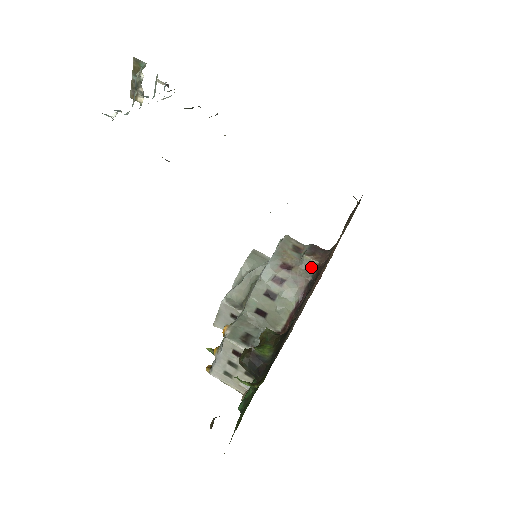
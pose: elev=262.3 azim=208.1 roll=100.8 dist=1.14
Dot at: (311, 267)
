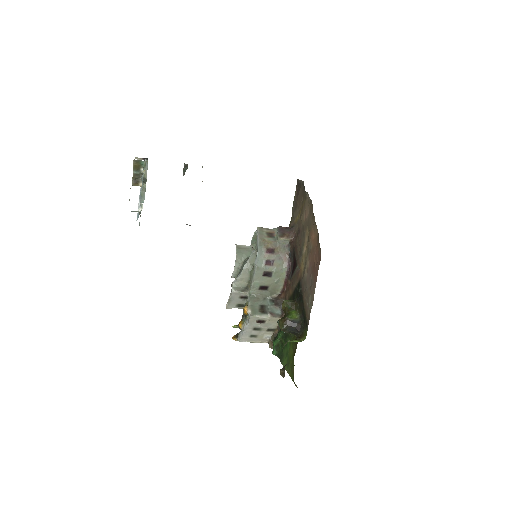
Dot at: (286, 244)
